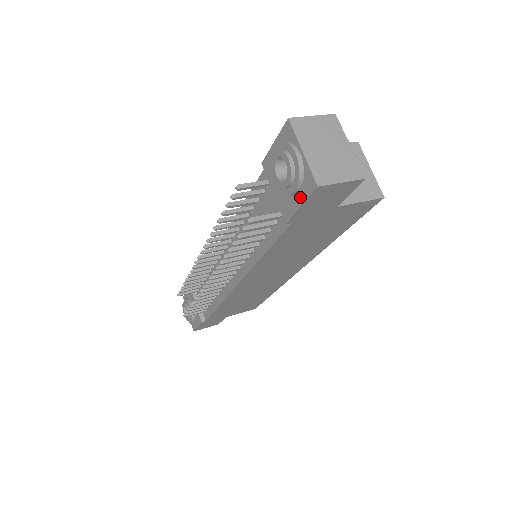
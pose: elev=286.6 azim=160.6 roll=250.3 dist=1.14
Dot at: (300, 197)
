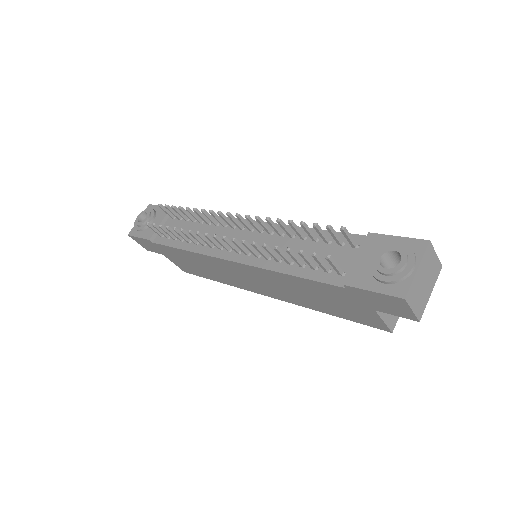
Dot at: (380, 287)
